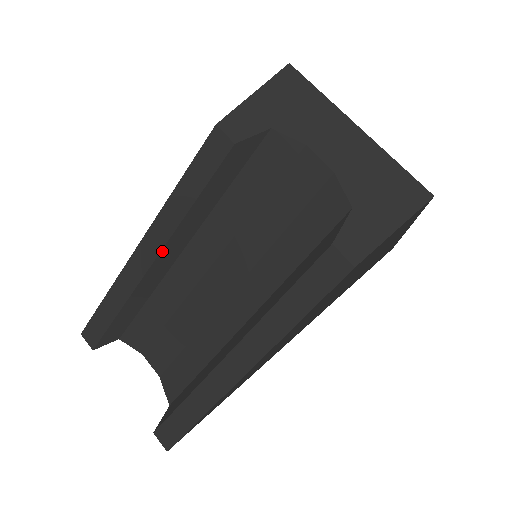
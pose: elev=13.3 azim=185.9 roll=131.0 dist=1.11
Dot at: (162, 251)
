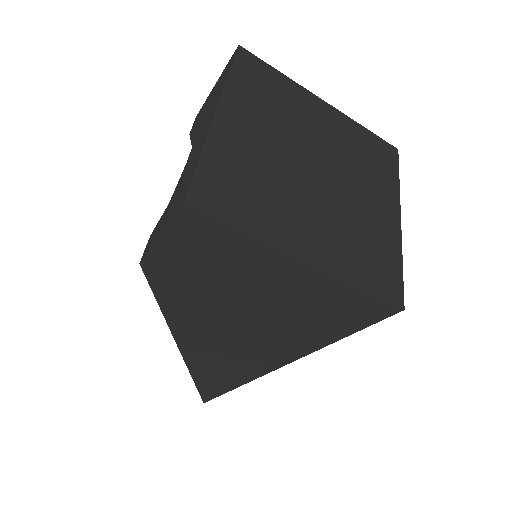
Dot at: occluded
